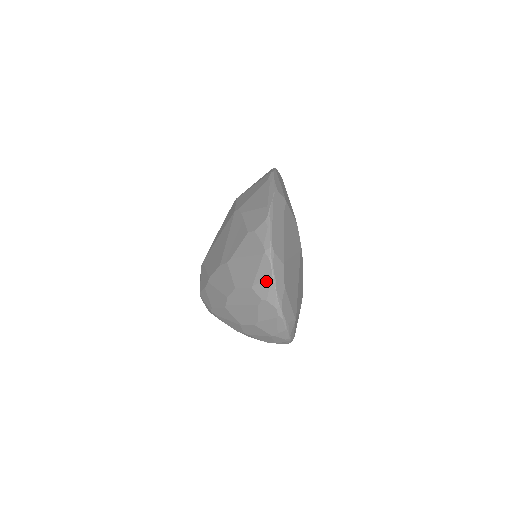
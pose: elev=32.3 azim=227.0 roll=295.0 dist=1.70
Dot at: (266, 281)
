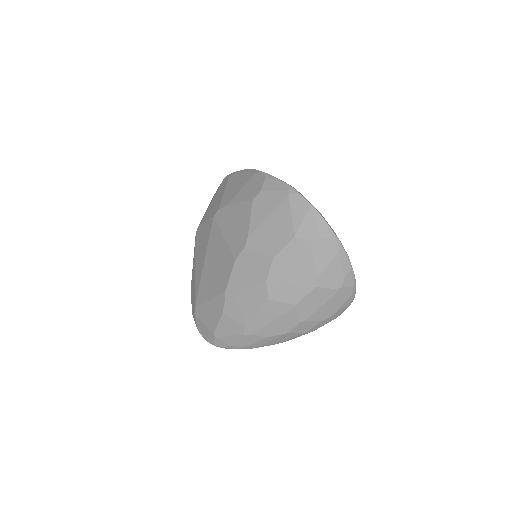
Dot at: (308, 217)
